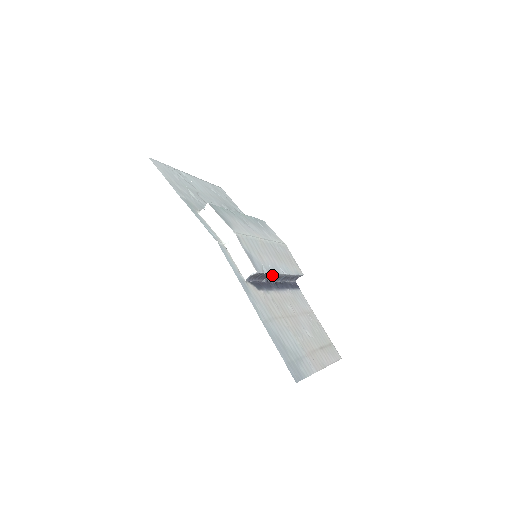
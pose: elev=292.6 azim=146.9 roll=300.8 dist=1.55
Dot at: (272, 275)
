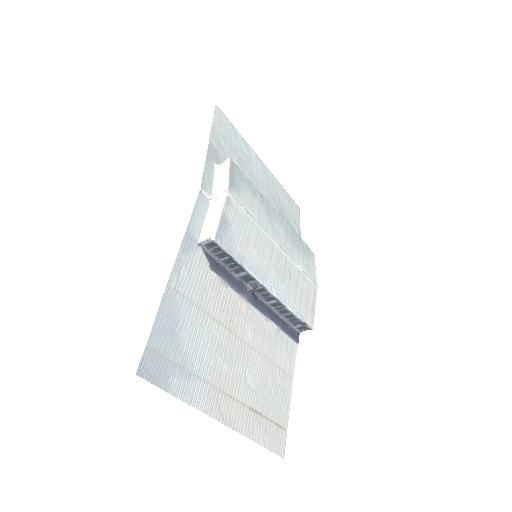
Dot at: (249, 276)
